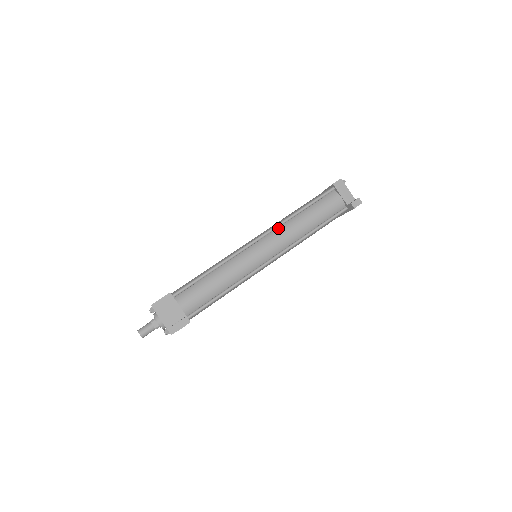
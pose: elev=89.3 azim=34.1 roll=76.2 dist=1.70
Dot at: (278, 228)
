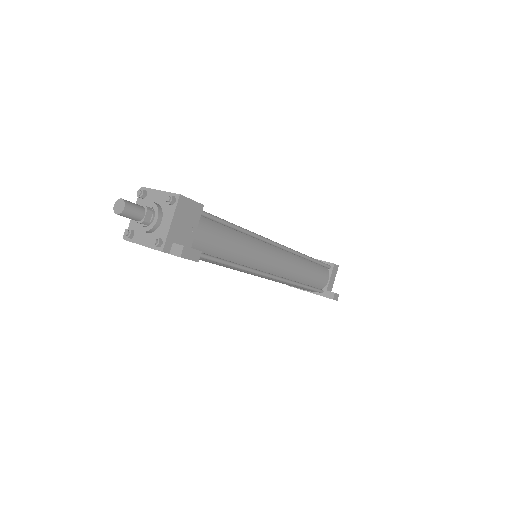
Dot at: (292, 254)
